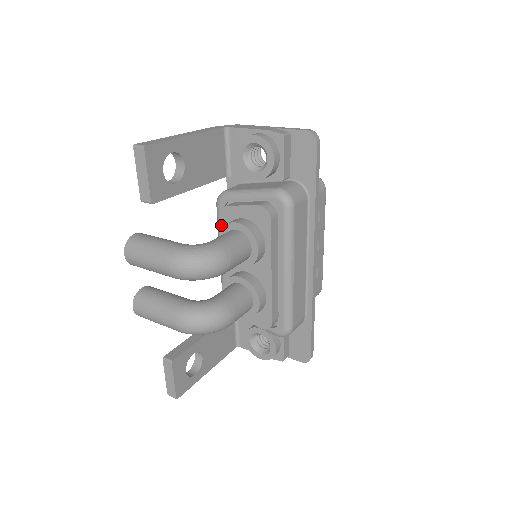
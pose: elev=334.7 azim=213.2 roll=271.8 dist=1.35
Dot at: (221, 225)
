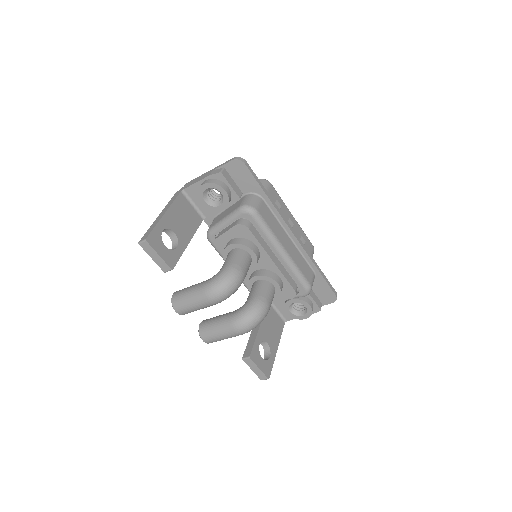
Dot at: (221, 252)
